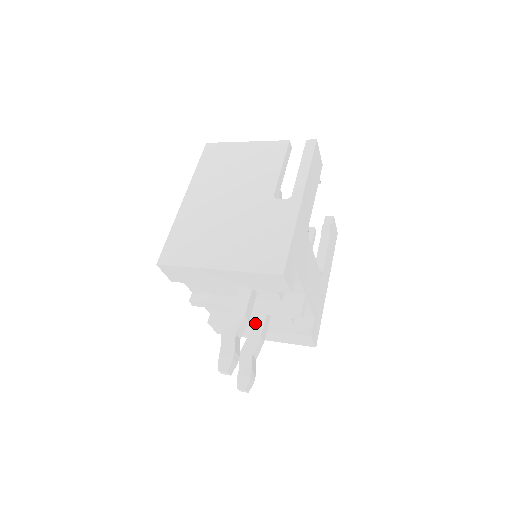
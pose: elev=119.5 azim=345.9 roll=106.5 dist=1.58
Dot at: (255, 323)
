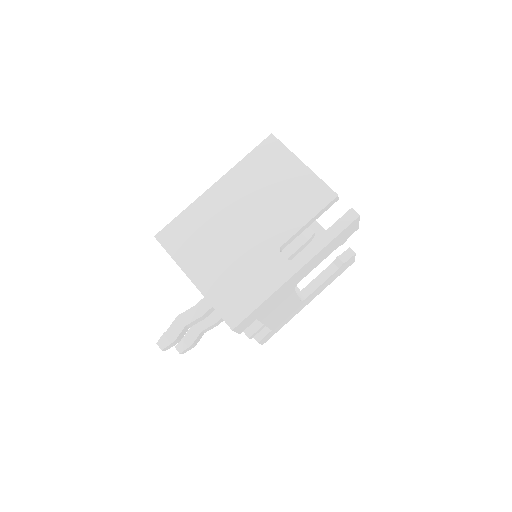
Dot at: occluded
